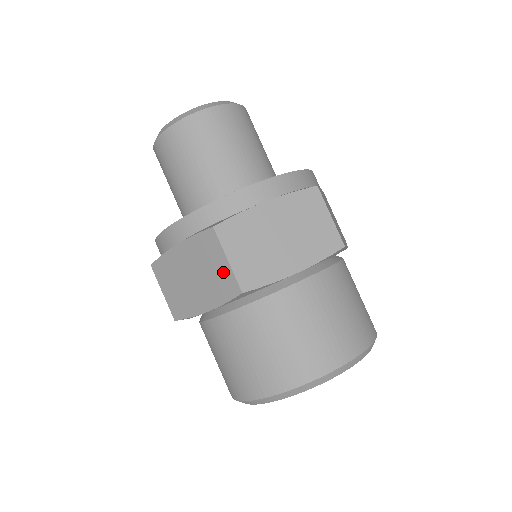
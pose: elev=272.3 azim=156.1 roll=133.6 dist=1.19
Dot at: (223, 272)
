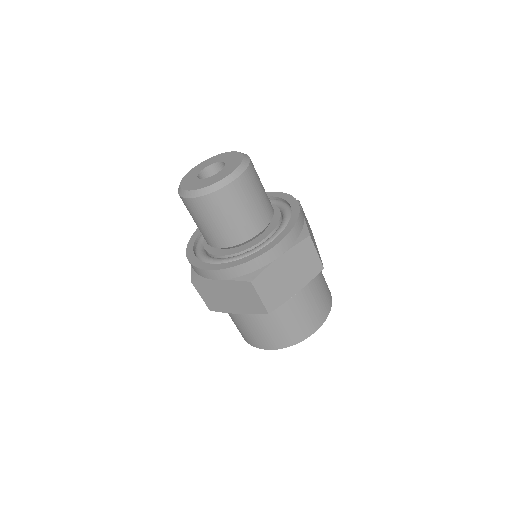
Dot at: occluded
